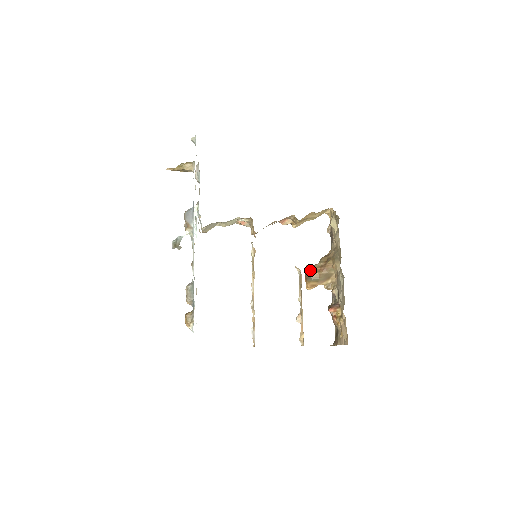
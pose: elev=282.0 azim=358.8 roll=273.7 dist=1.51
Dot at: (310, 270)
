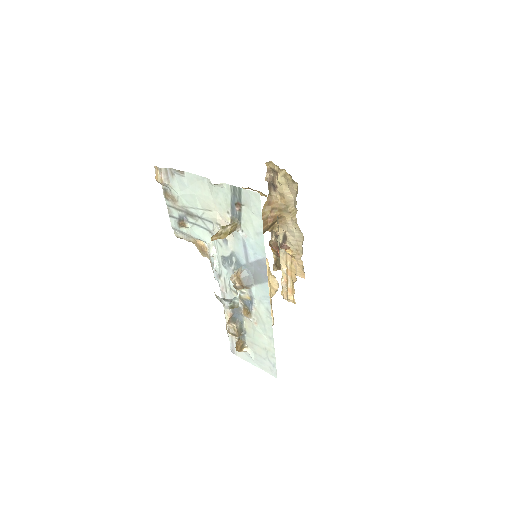
Dot at: occluded
